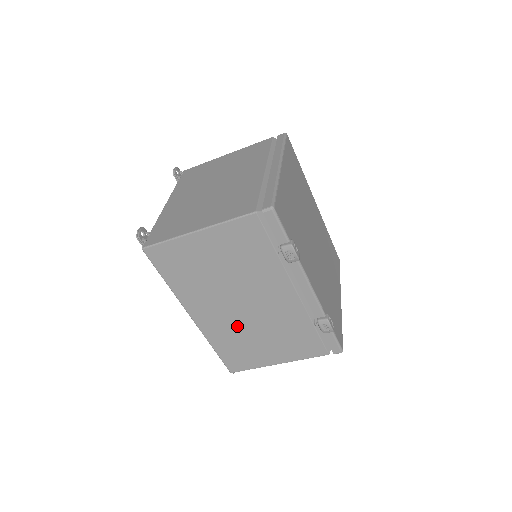
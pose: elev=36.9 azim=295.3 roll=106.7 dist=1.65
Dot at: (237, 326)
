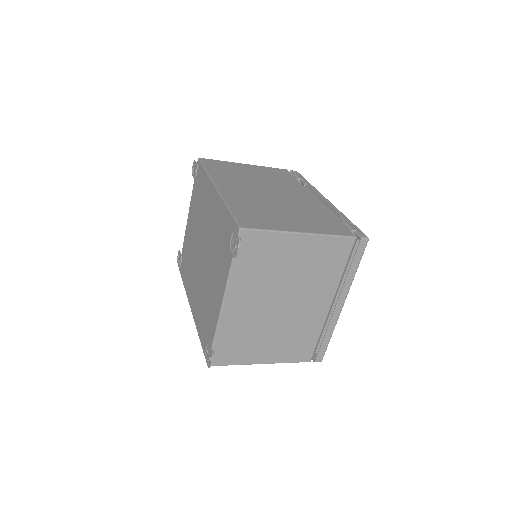
Dot at: occluded
